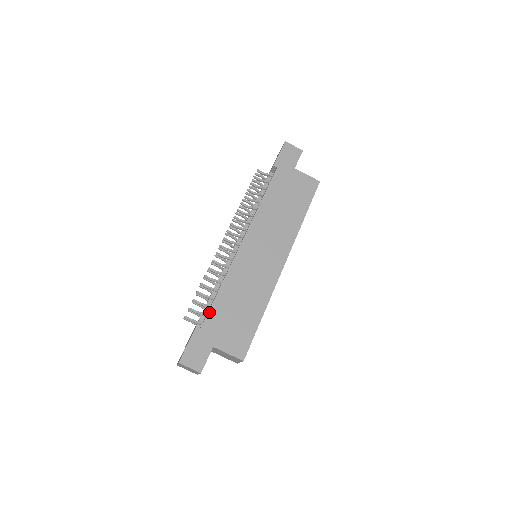
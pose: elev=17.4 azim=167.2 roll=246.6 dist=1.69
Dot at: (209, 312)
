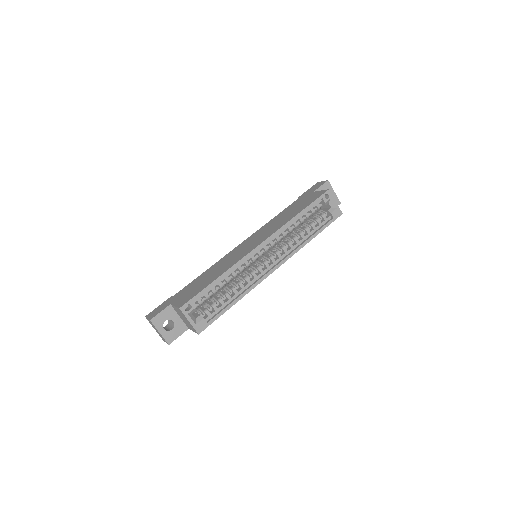
Dot at: (187, 286)
